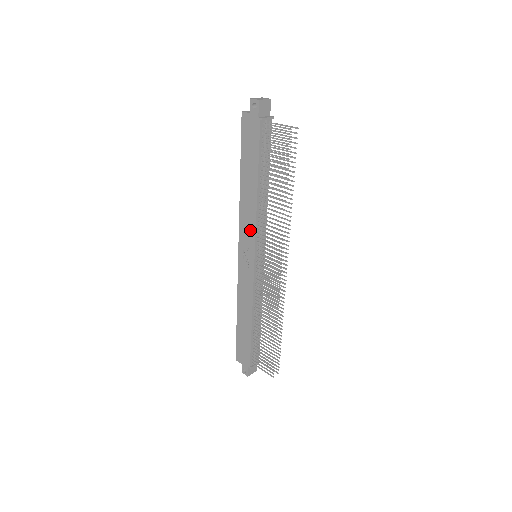
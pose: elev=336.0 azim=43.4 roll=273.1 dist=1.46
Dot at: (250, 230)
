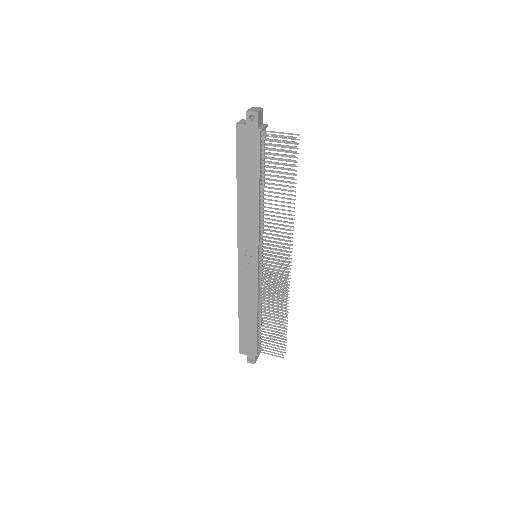
Dot at: (252, 234)
